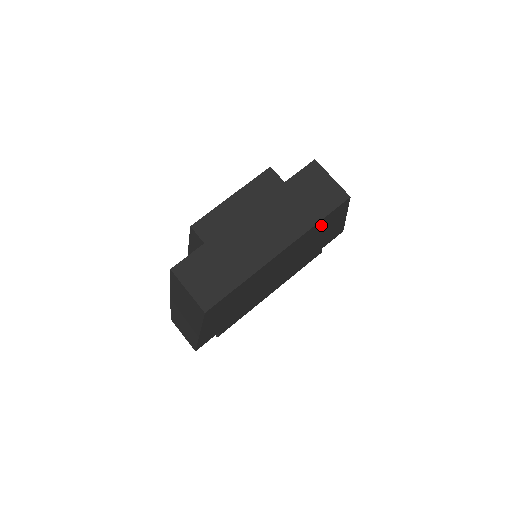
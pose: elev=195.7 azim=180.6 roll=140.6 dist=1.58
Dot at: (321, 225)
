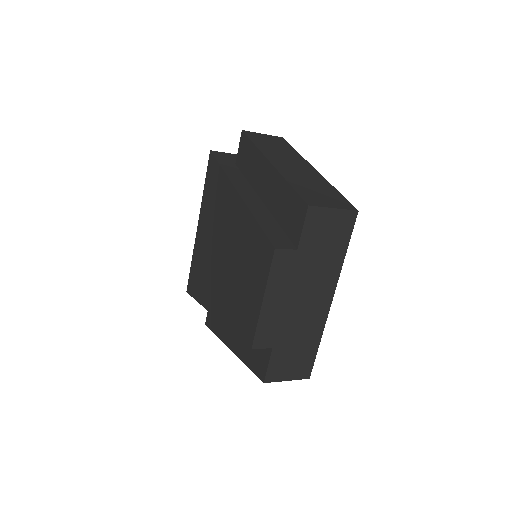
Dot at: occluded
